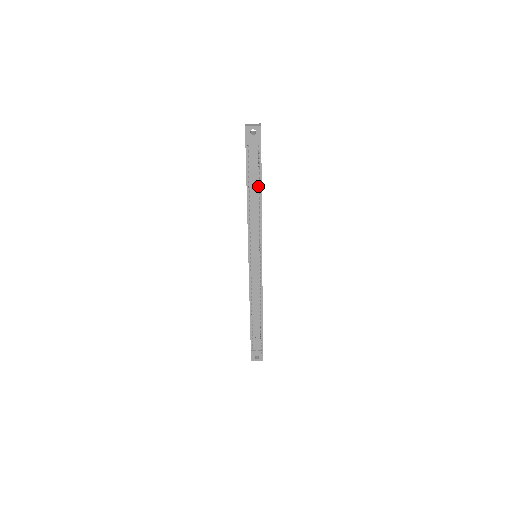
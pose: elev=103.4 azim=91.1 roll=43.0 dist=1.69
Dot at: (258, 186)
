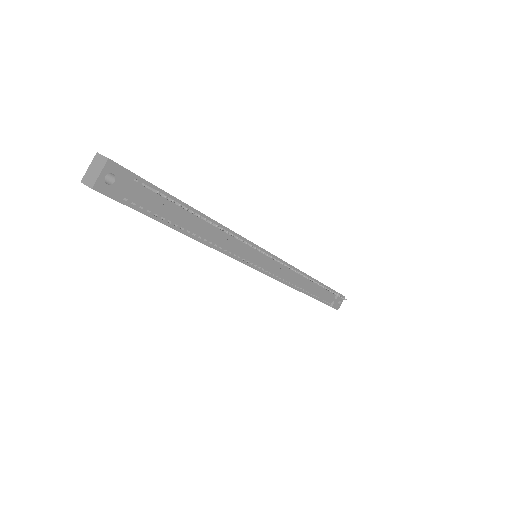
Dot at: (189, 213)
